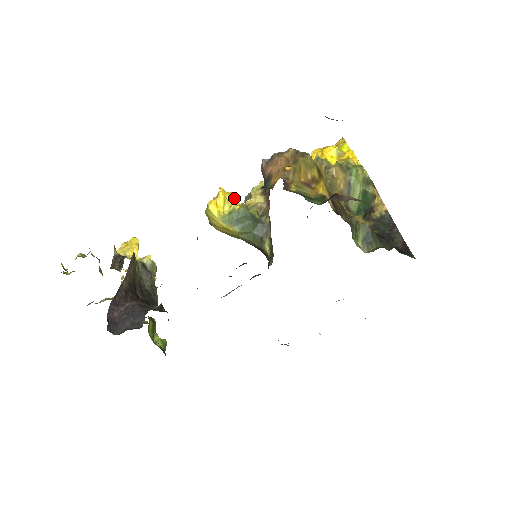
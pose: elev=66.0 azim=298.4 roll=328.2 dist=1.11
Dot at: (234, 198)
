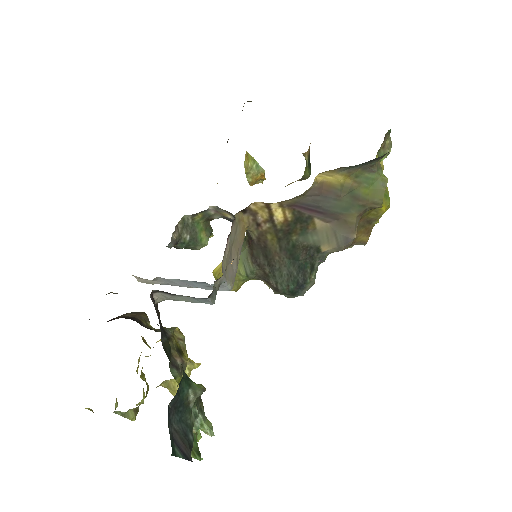
Dot at: occluded
